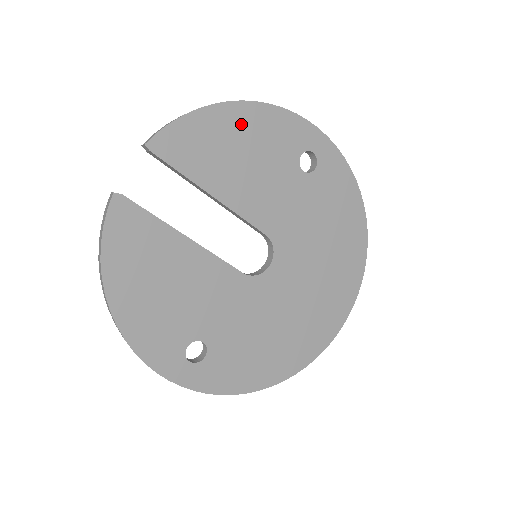
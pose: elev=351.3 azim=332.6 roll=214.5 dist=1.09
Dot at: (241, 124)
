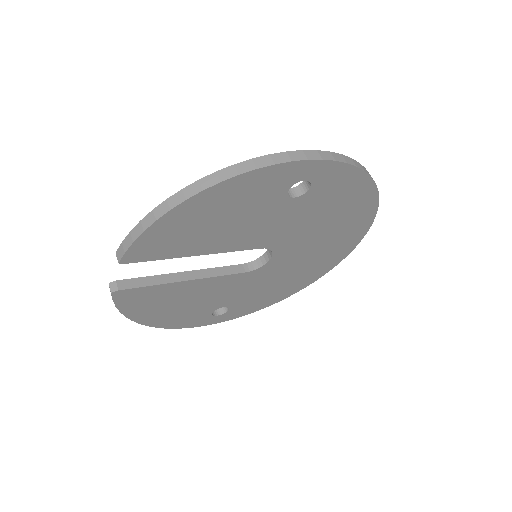
Dot at: (209, 205)
